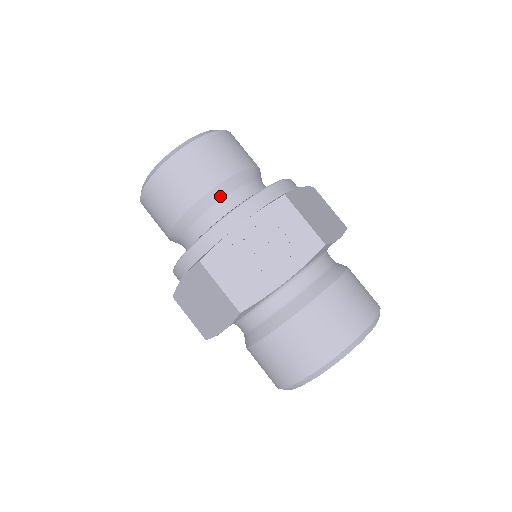
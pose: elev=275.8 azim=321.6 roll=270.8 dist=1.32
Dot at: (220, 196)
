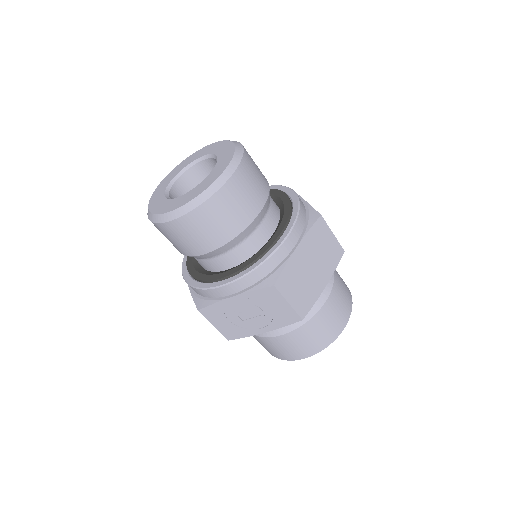
Dot at: (219, 253)
